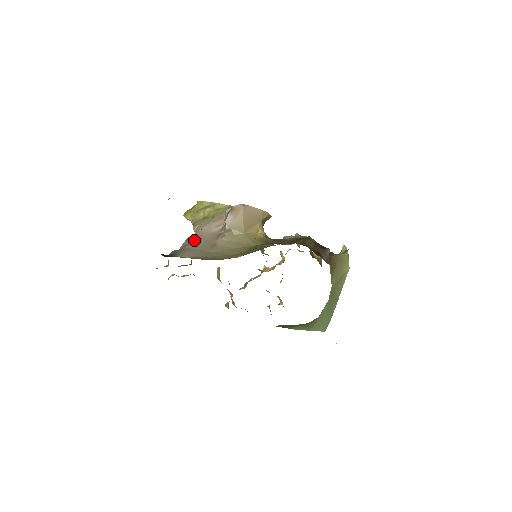
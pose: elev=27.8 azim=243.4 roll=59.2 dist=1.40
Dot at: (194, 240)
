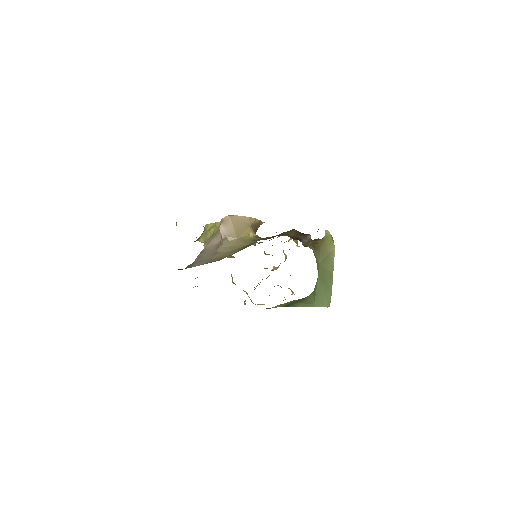
Dot at: (202, 254)
